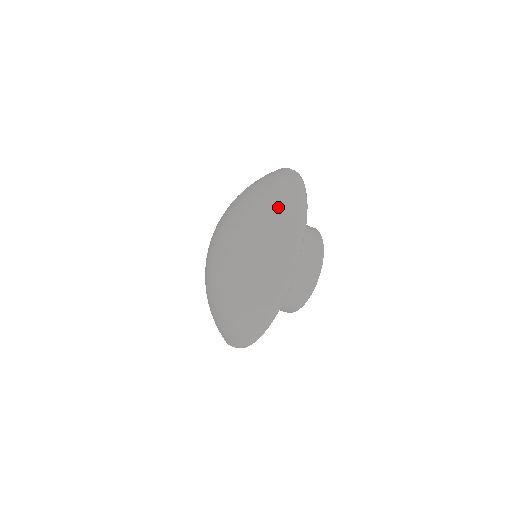
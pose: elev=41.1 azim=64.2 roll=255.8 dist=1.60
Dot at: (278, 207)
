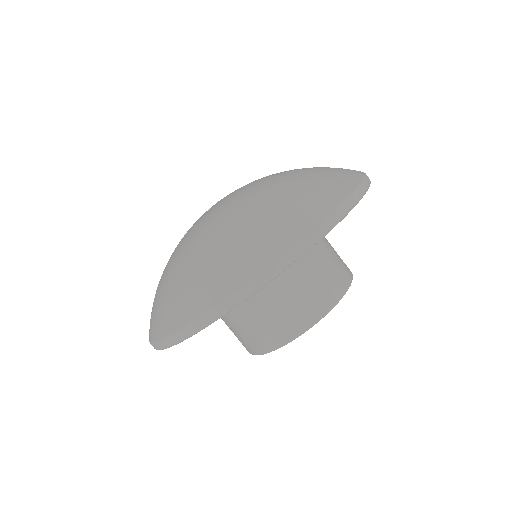
Dot at: (295, 204)
